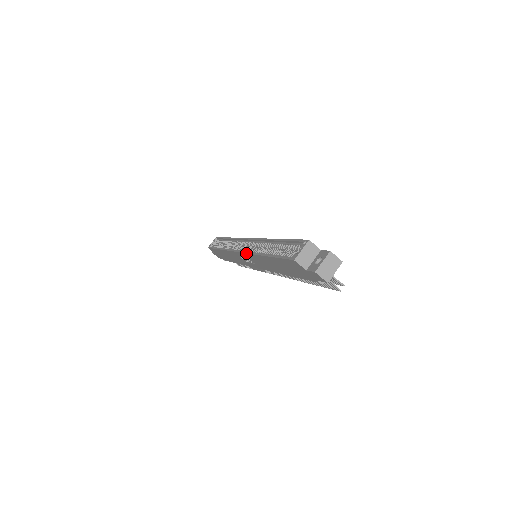
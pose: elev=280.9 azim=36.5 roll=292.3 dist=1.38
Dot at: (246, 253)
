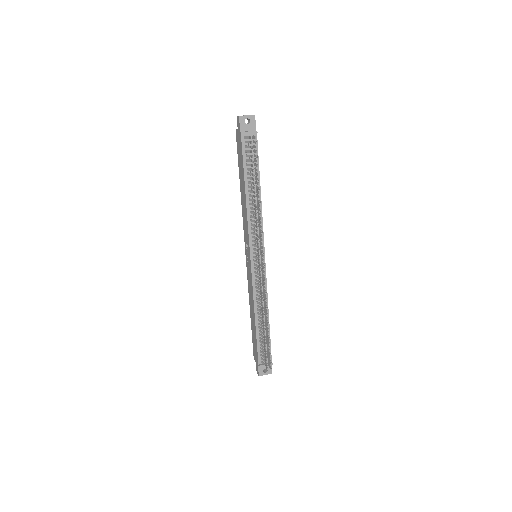
Dot at: (243, 228)
